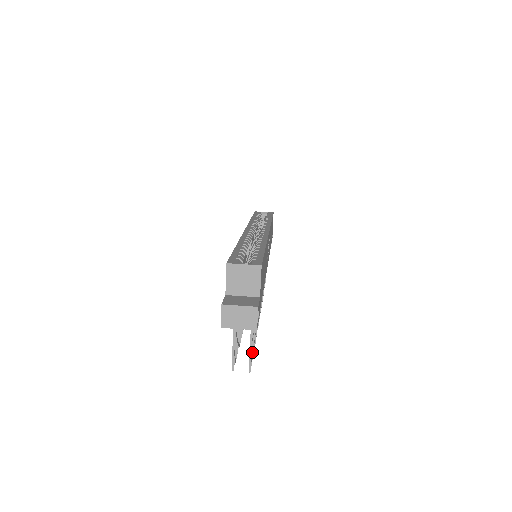
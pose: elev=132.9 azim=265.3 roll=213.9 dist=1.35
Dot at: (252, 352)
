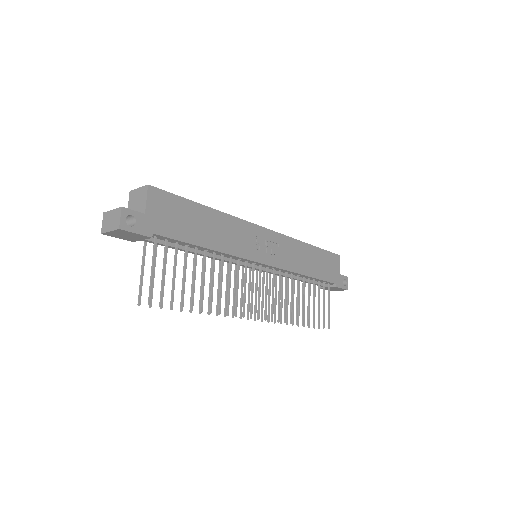
Dot at: (162, 291)
